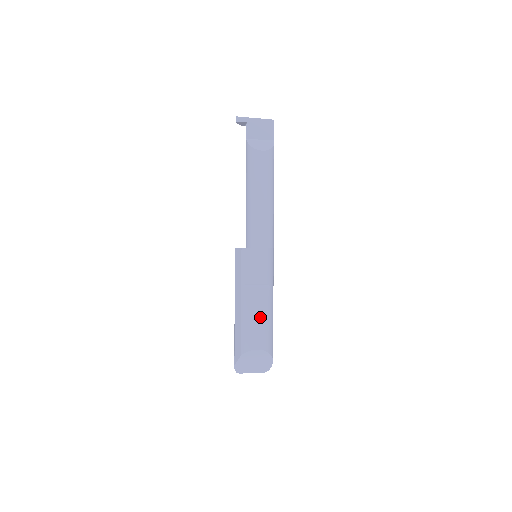
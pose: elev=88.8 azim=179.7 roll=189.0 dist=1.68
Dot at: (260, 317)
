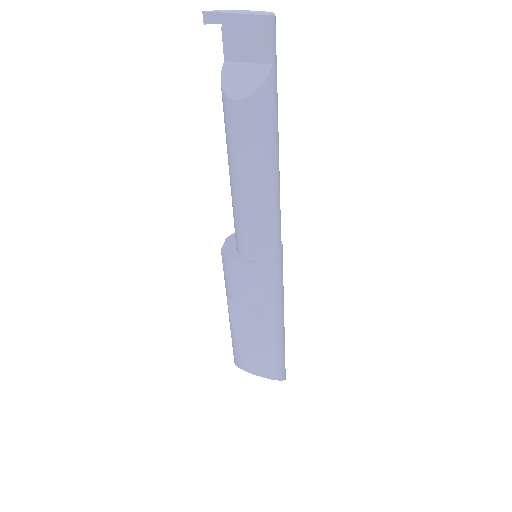
Dot at: (247, 341)
